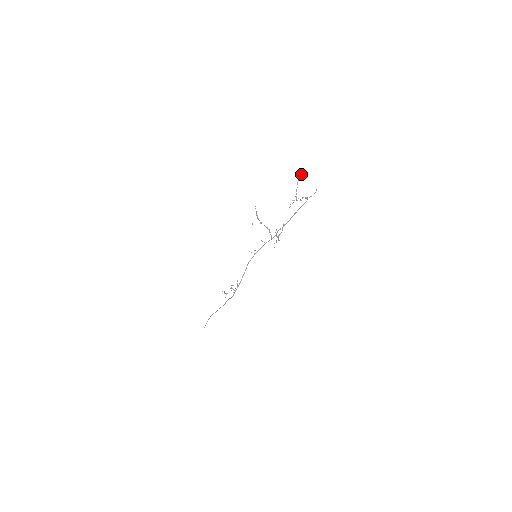
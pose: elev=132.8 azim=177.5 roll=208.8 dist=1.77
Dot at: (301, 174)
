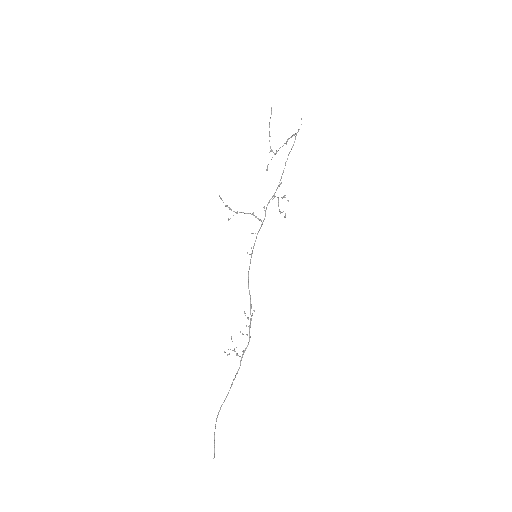
Dot at: (270, 117)
